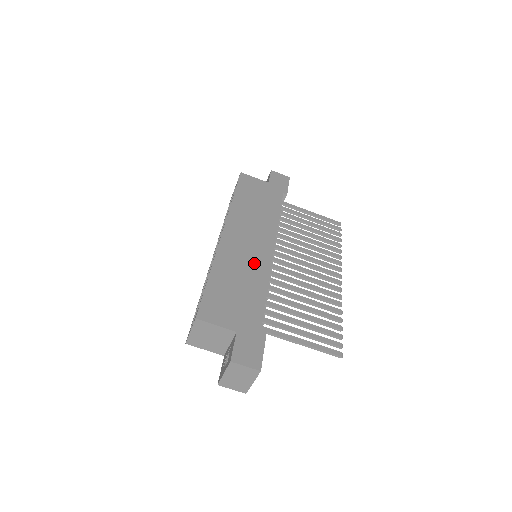
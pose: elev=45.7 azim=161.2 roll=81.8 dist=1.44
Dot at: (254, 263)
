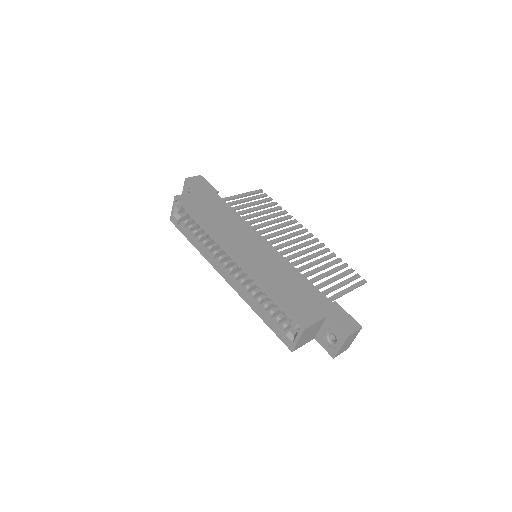
Dot at: (274, 262)
